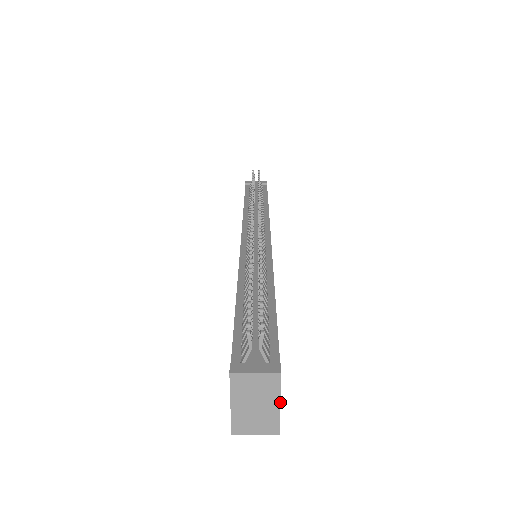
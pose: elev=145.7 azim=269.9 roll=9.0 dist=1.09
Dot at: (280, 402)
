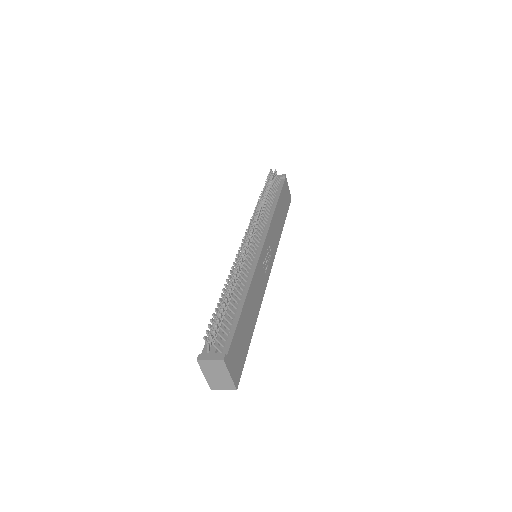
Dot at: (230, 374)
